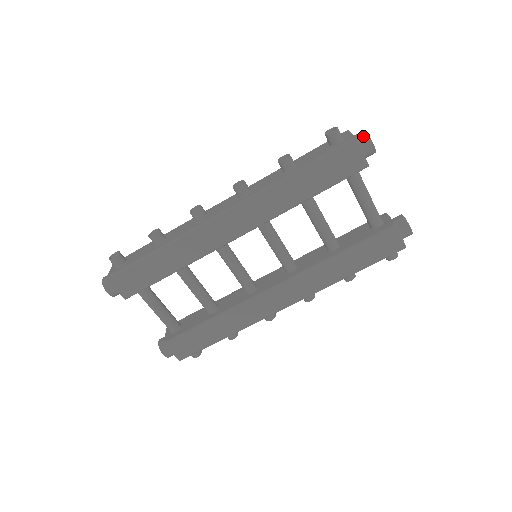
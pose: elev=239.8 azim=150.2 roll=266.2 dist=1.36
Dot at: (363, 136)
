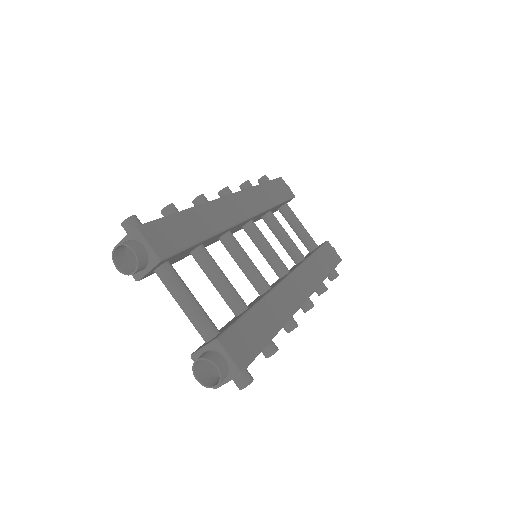
Dot at: occluded
